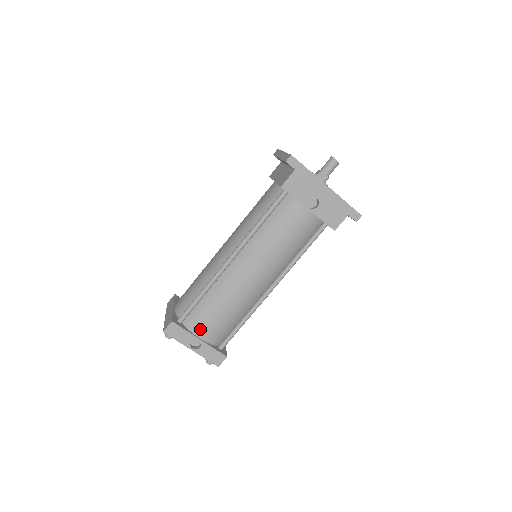
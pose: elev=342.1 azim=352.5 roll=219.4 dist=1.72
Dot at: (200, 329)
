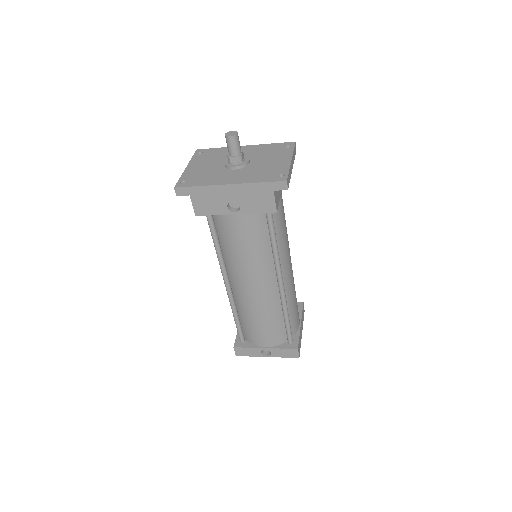
Dot at: (258, 341)
